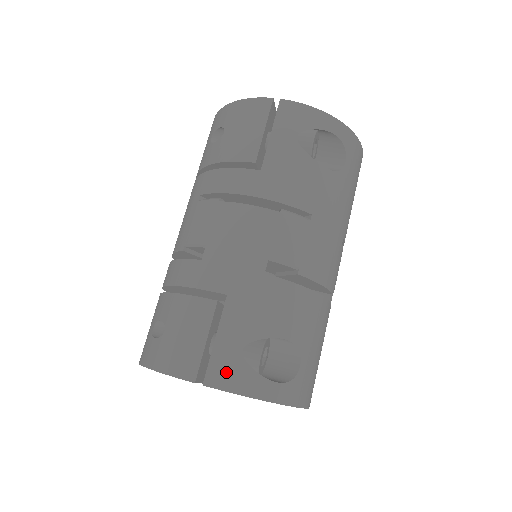
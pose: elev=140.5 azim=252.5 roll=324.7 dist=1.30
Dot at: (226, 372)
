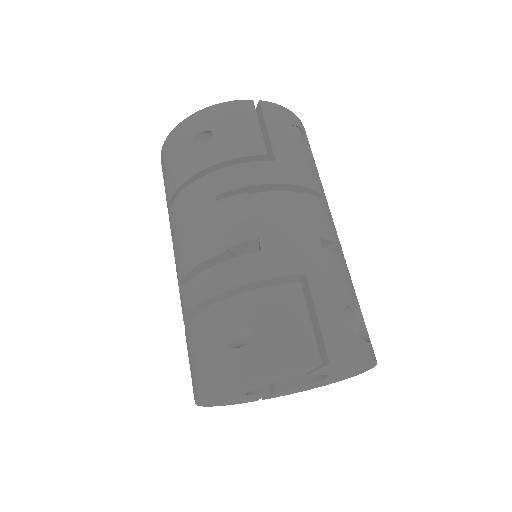
Dot at: (341, 343)
